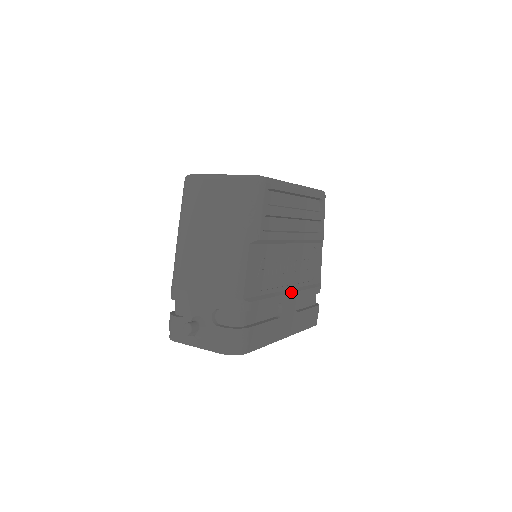
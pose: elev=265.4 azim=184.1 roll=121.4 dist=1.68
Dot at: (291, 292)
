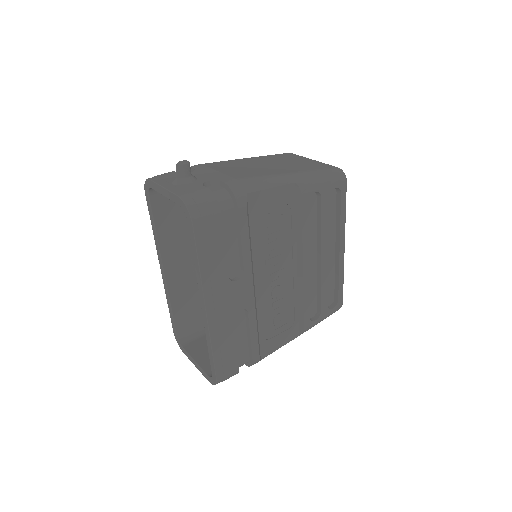
Dot at: (254, 291)
